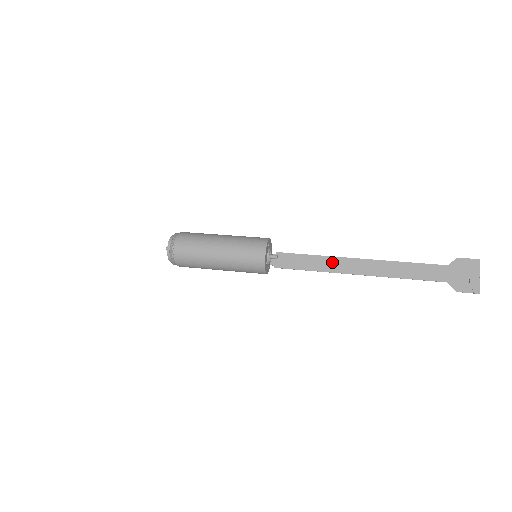
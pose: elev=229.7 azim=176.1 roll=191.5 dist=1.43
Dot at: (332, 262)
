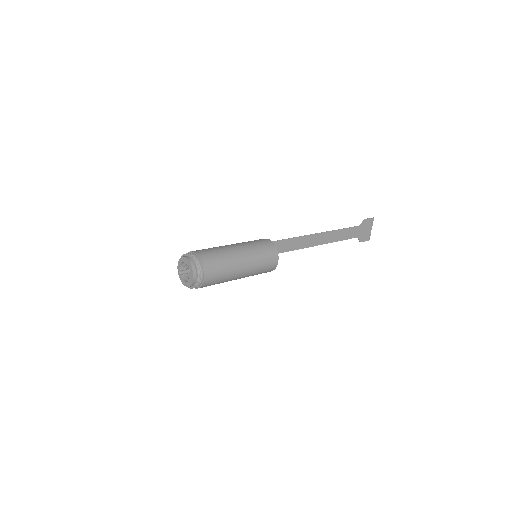
Dot at: (300, 241)
